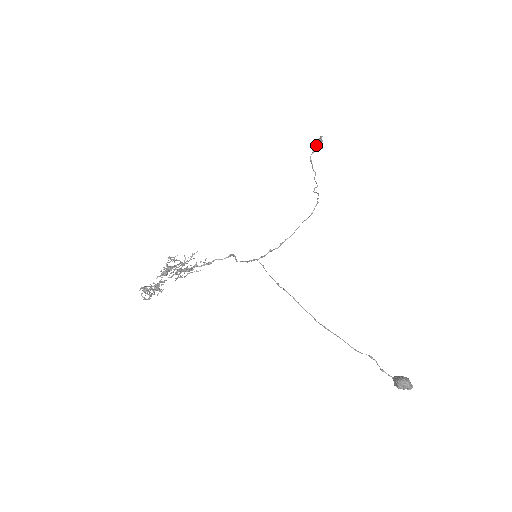
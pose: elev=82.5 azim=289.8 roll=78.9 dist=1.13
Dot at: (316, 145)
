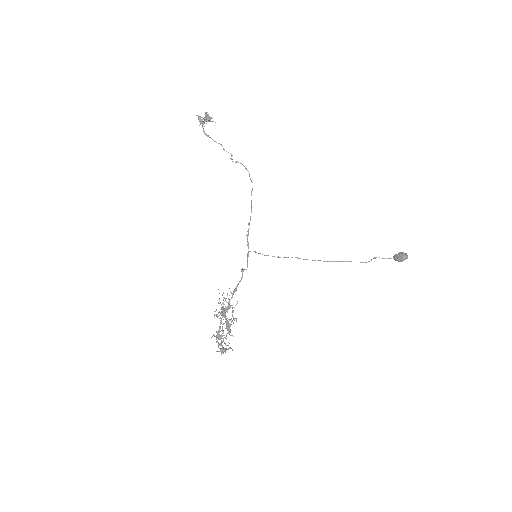
Dot at: (202, 120)
